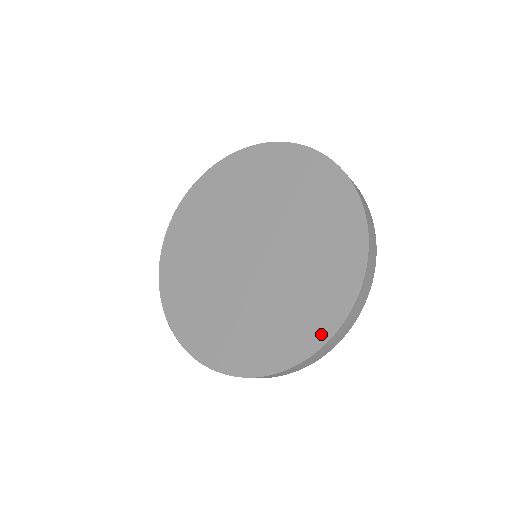
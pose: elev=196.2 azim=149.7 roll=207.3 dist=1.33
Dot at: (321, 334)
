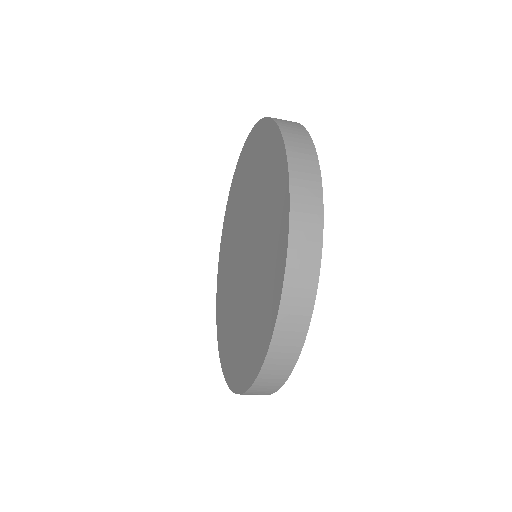
Dot at: (231, 379)
